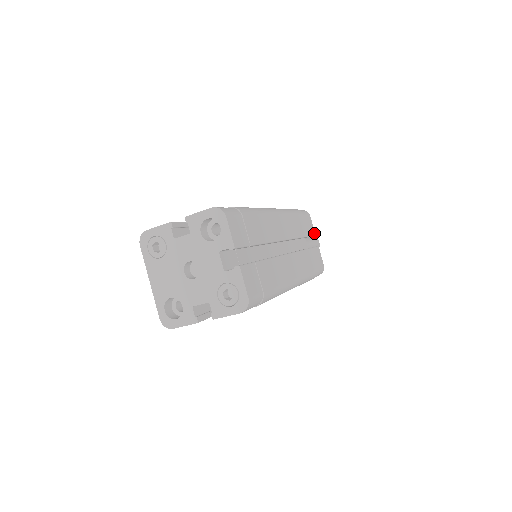
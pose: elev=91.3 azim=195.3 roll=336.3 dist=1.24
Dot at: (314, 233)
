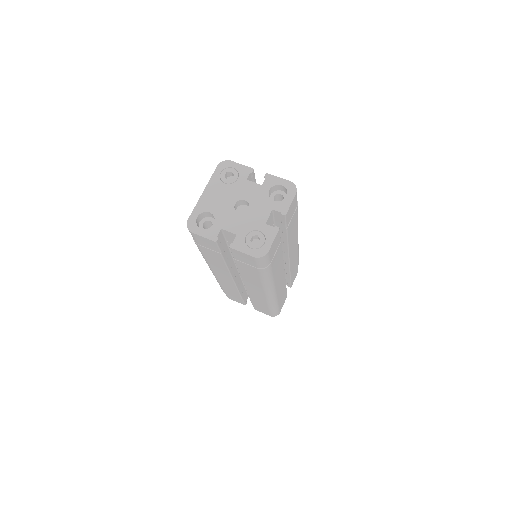
Dot at: occluded
